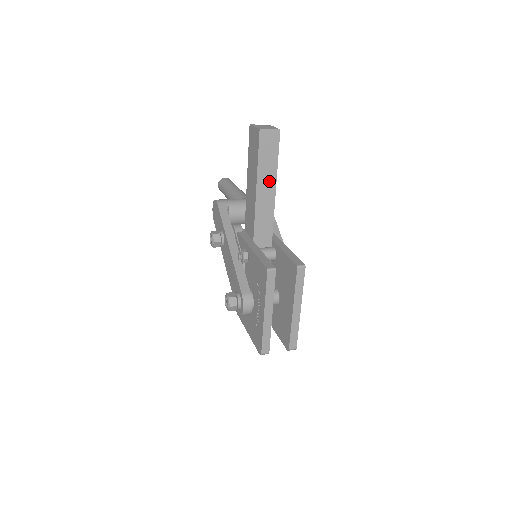
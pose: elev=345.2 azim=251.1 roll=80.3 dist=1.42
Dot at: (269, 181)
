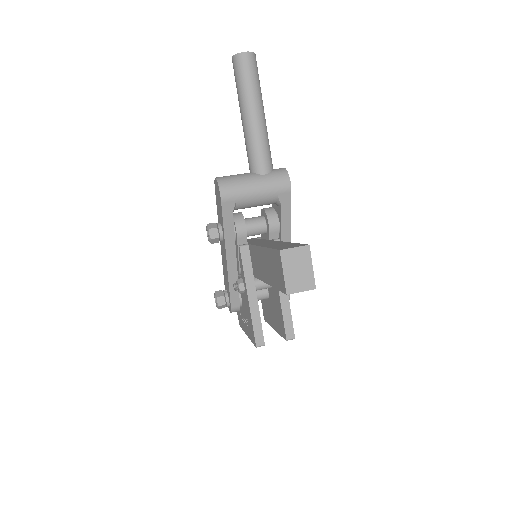
Dot at: occluded
